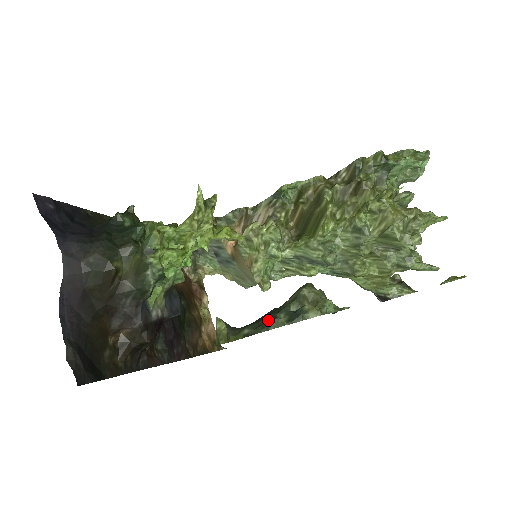
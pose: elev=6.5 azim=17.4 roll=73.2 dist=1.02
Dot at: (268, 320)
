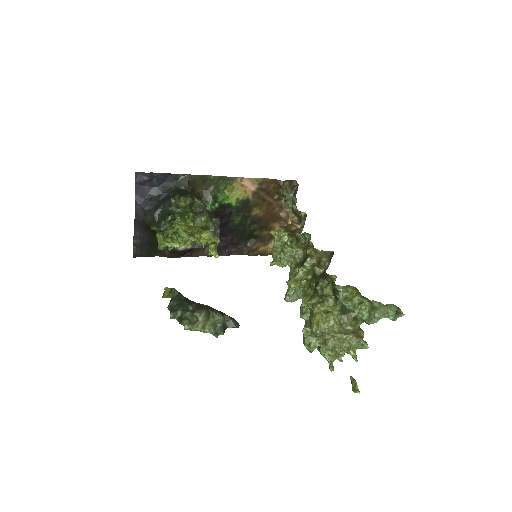
Dot at: (174, 309)
